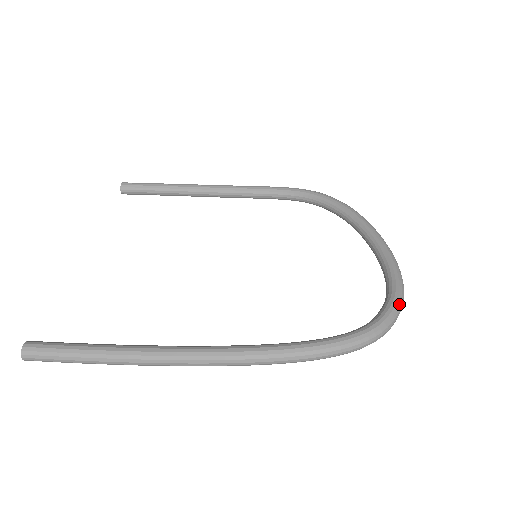
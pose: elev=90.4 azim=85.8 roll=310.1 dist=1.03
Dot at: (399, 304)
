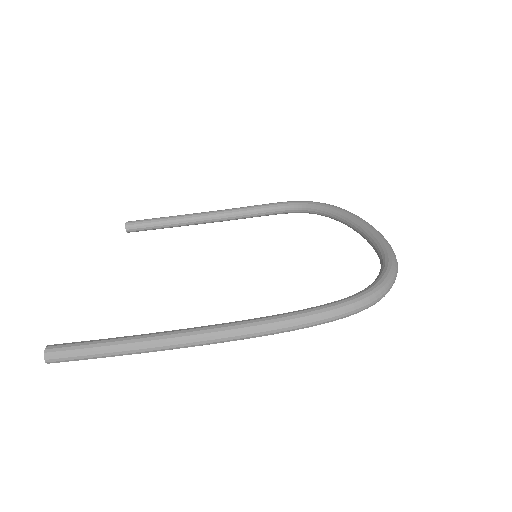
Dot at: (393, 270)
